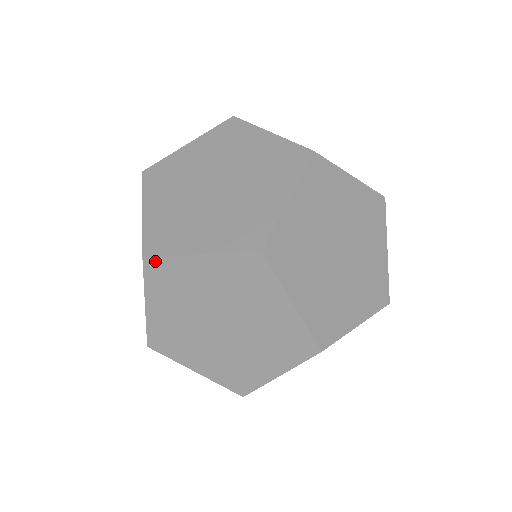
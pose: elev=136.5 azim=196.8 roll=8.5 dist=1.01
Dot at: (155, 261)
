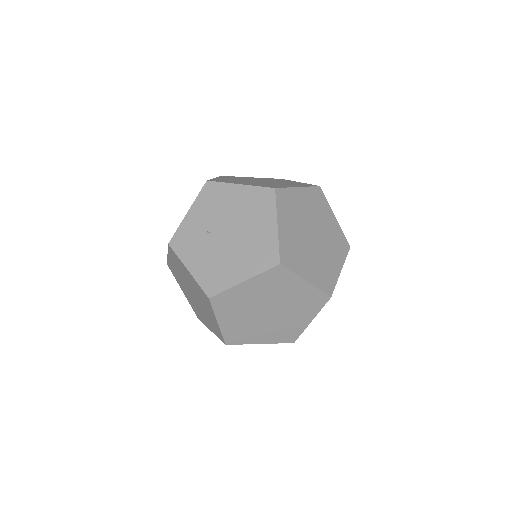
Dot at: (281, 191)
